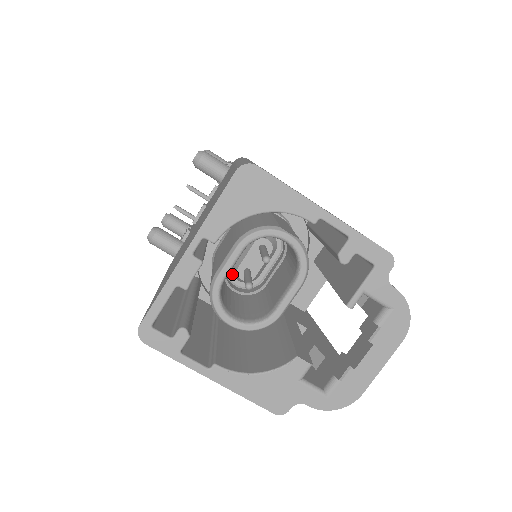
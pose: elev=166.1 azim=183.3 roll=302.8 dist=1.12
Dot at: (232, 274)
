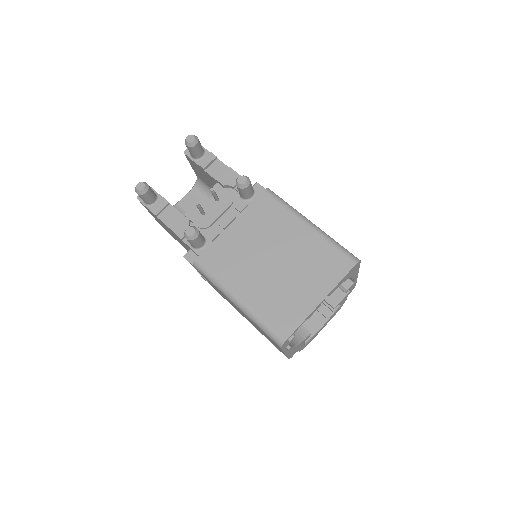
Dot at: occluded
